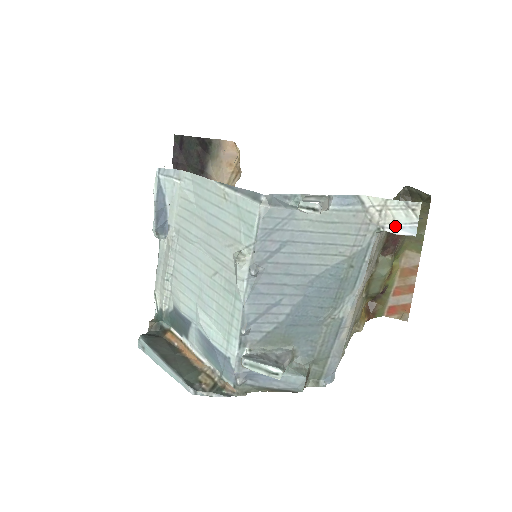
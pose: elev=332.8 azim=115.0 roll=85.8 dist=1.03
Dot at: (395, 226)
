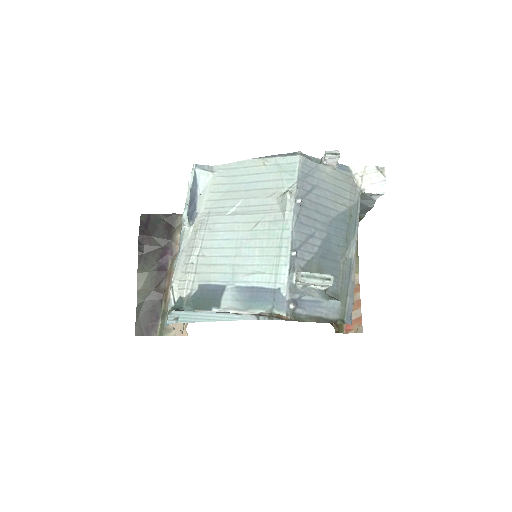
Dot at: (372, 186)
